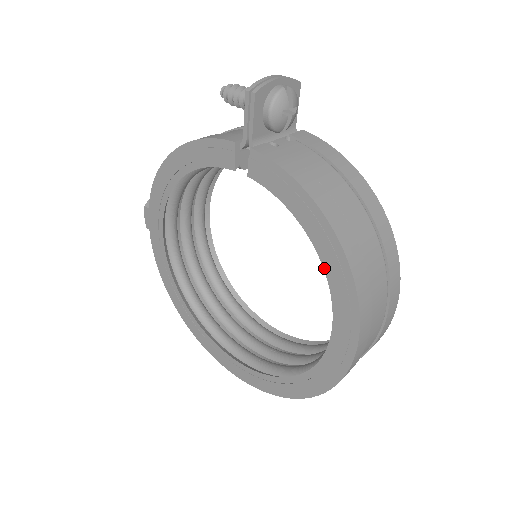
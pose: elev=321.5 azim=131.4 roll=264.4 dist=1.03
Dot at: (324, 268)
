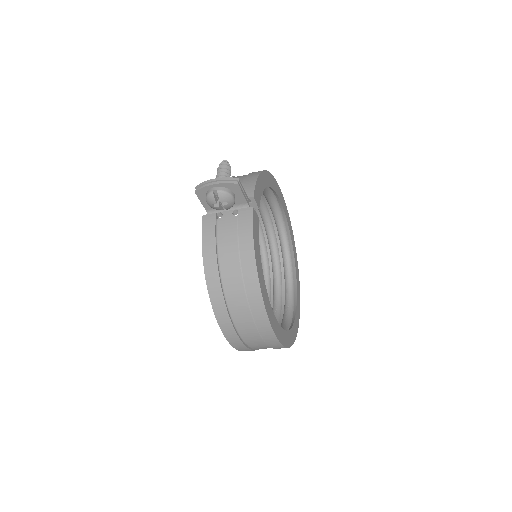
Dot at: occluded
